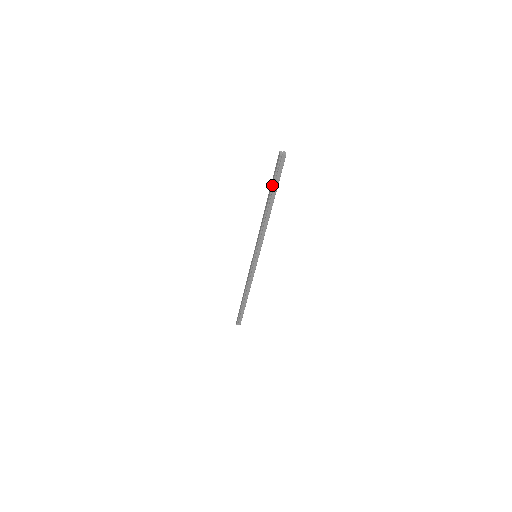
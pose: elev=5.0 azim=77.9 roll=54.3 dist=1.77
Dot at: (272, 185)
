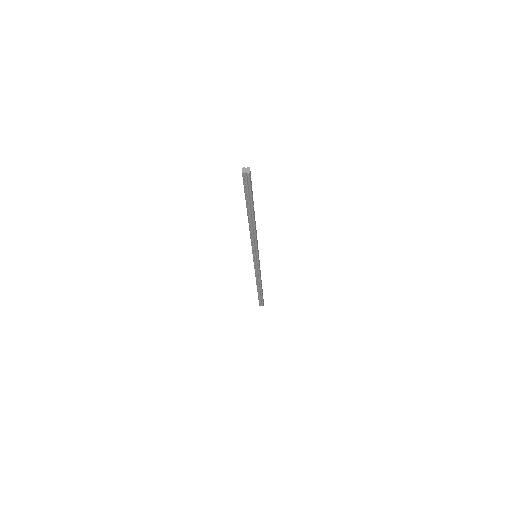
Dot at: (245, 199)
